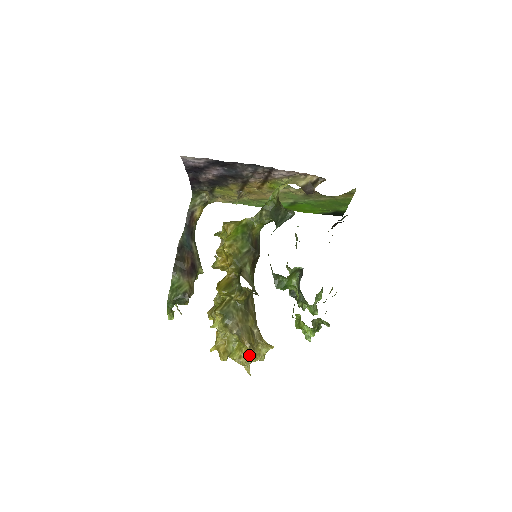
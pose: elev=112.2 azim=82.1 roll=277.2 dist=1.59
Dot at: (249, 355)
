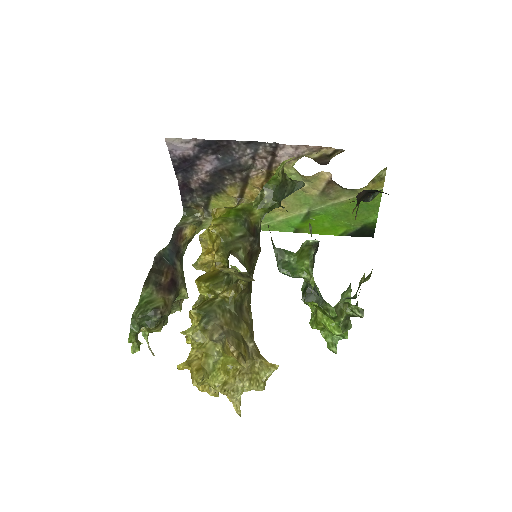
Dot at: (239, 379)
